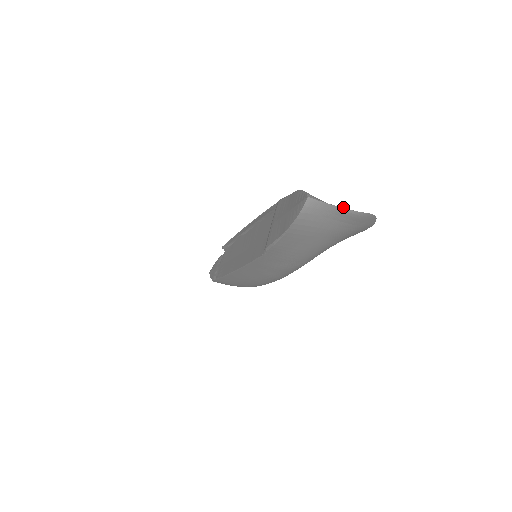
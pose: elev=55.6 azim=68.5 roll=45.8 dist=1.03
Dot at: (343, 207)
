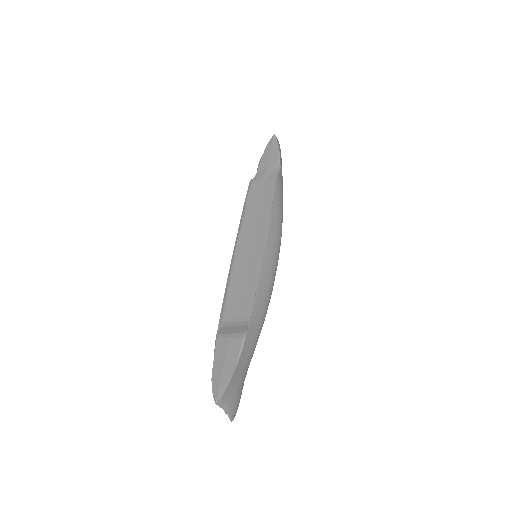
Dot at: (225, 413)
